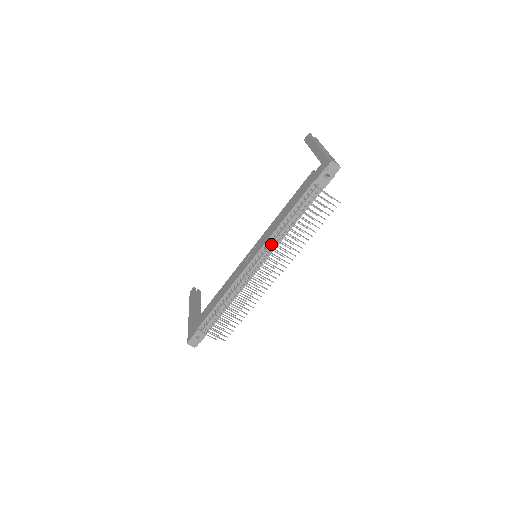
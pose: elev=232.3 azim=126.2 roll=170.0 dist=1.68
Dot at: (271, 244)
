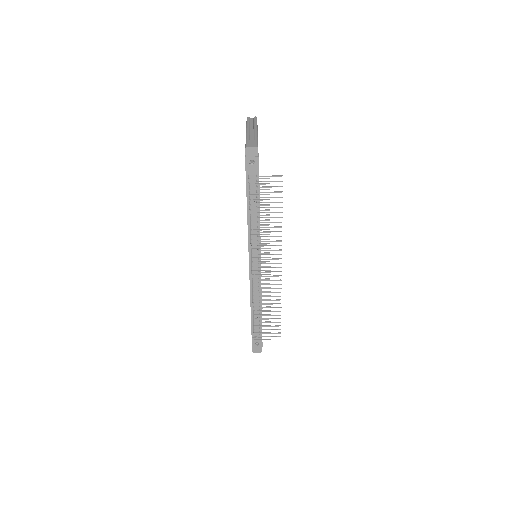
Dot at: (253, 243)
